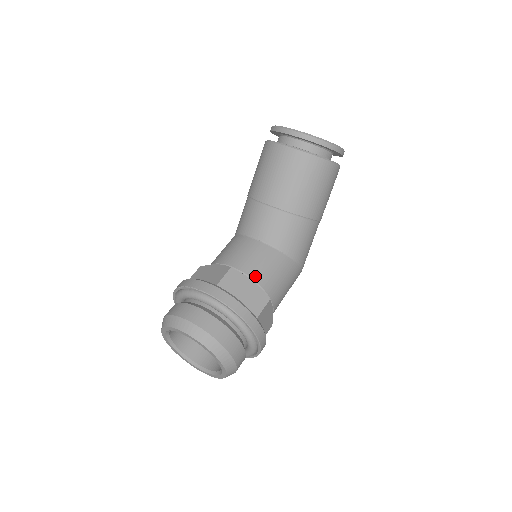
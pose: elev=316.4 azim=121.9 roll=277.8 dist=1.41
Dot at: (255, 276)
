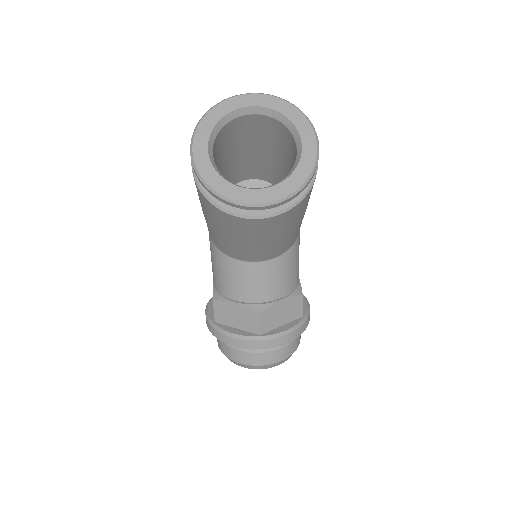
Dot at: (281, 295)
